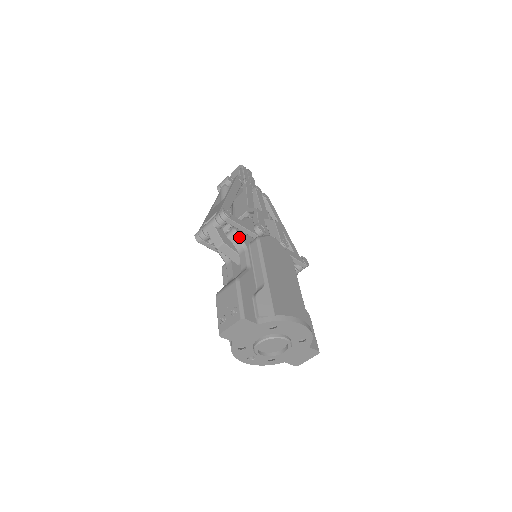
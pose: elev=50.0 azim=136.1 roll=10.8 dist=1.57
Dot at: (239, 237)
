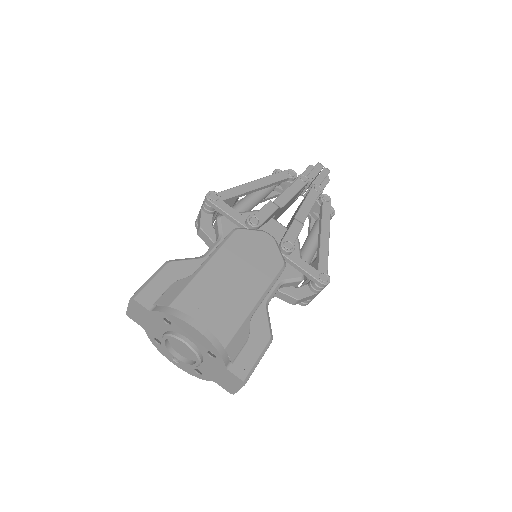
Dot at: (220, 225)
